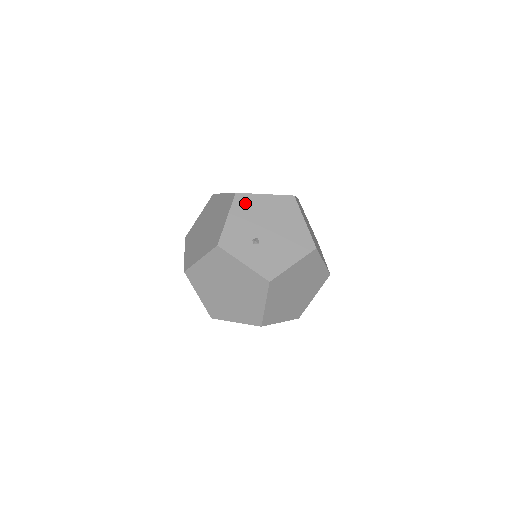
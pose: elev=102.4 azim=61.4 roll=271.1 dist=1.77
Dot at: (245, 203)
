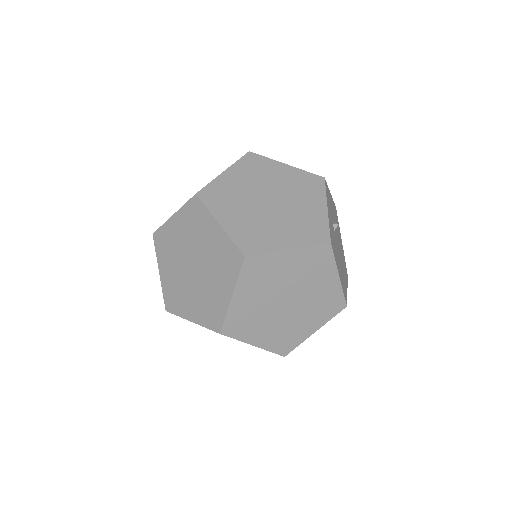
Dot at: occluded
